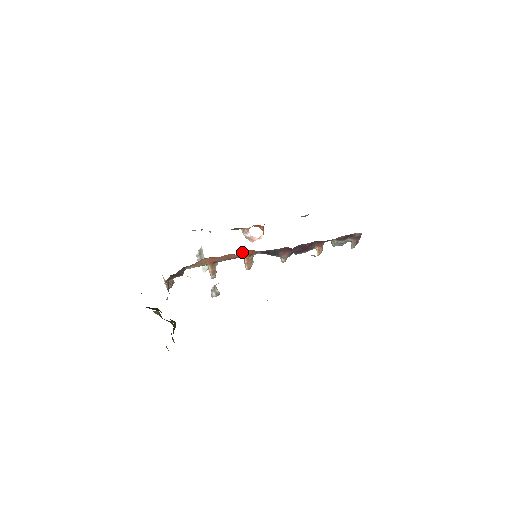
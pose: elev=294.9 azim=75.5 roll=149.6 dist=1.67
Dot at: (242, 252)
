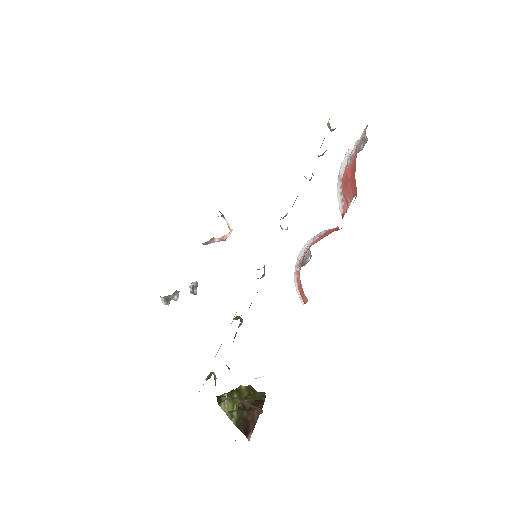
Dot at: occluded
